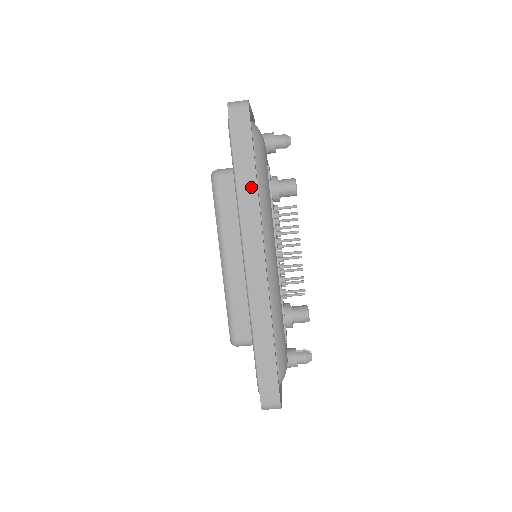
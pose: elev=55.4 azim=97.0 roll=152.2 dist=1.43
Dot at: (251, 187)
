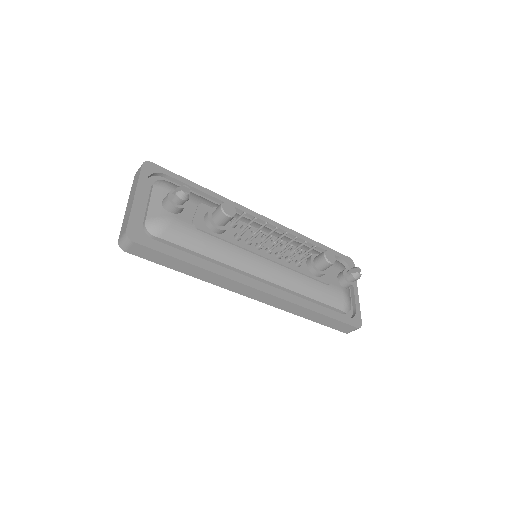
Dot at: (200, 271)
